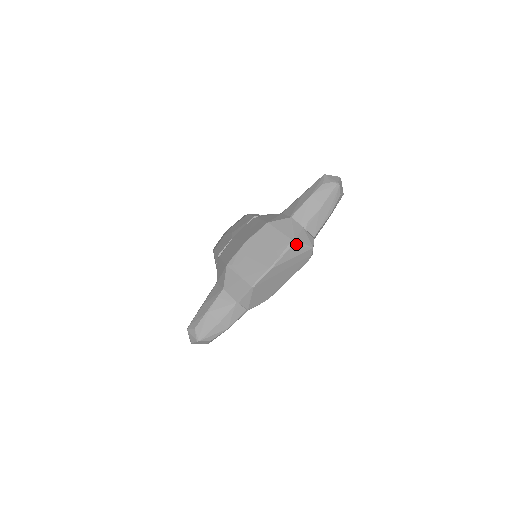
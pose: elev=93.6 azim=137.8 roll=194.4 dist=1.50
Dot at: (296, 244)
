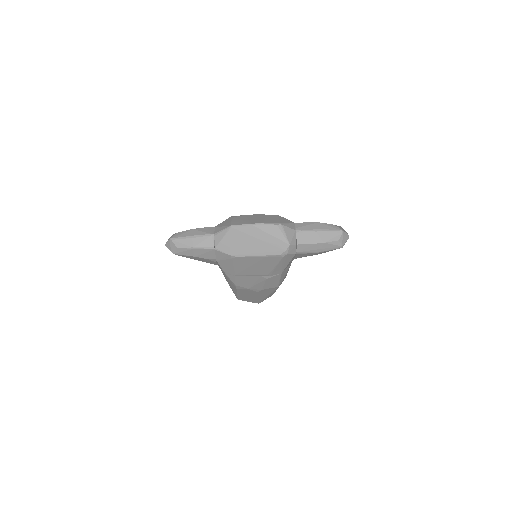
Dot at: (280, 227)
